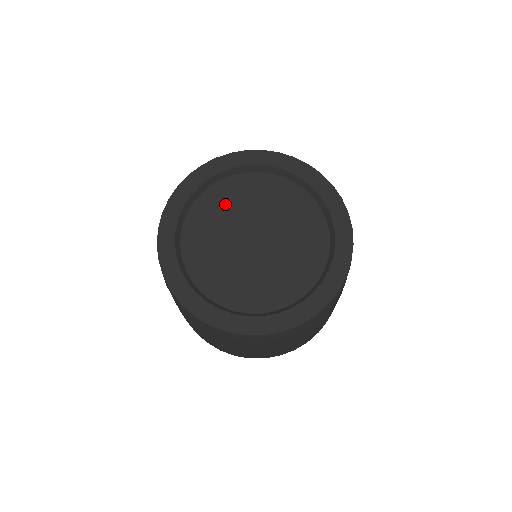
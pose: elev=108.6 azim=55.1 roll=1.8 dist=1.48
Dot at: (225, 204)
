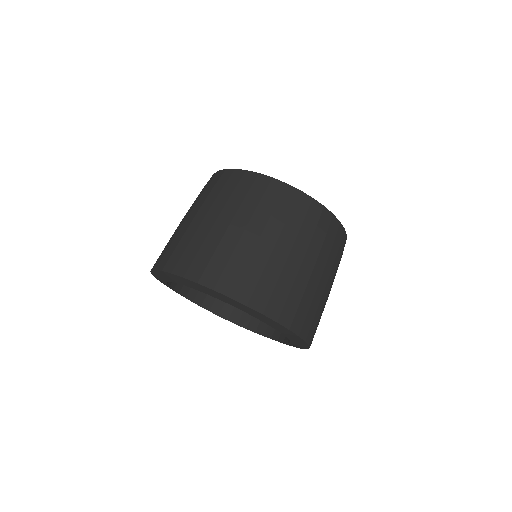
Dot at: occluded
